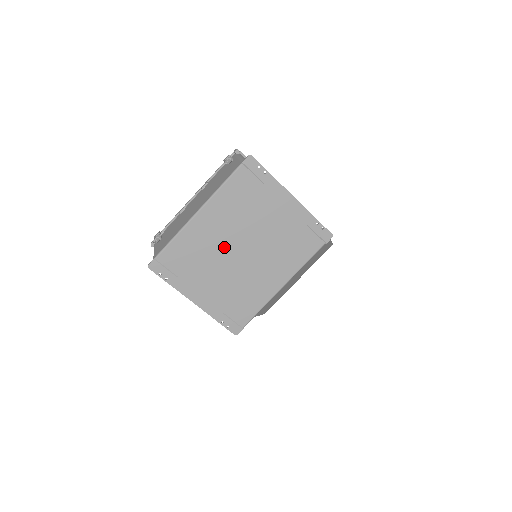
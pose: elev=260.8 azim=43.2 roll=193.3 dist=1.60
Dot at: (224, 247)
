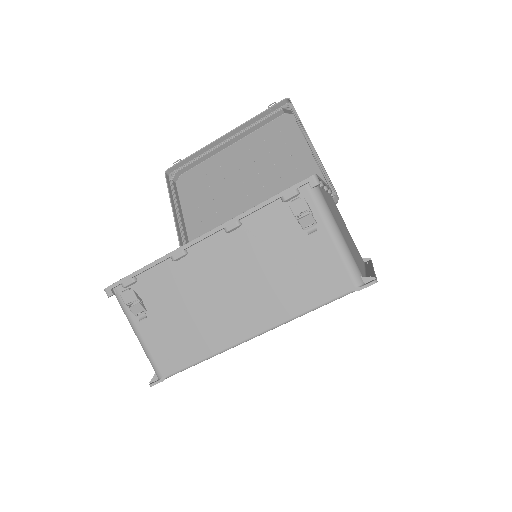
Dot at: occluded
